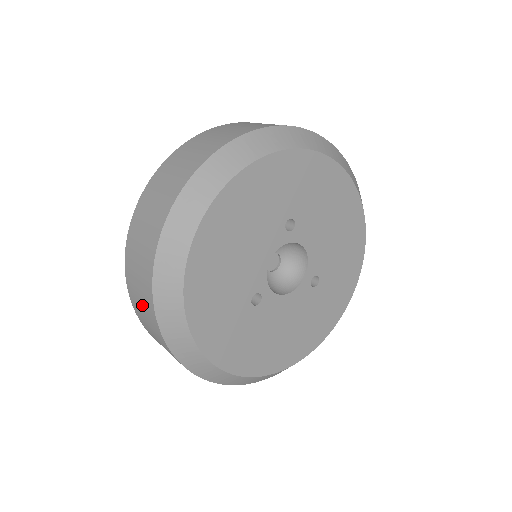
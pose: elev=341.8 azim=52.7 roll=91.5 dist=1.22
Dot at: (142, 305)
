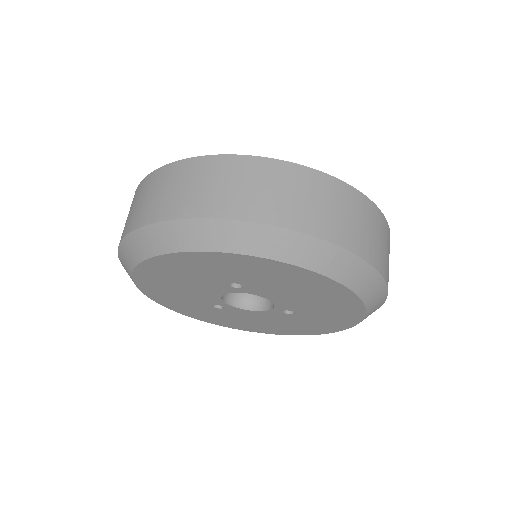
Dot at: occluded
